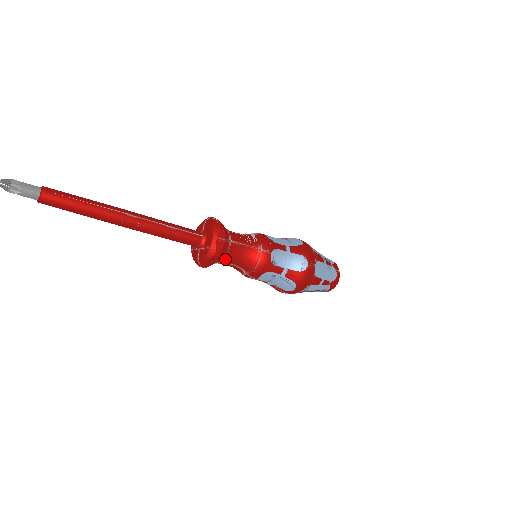
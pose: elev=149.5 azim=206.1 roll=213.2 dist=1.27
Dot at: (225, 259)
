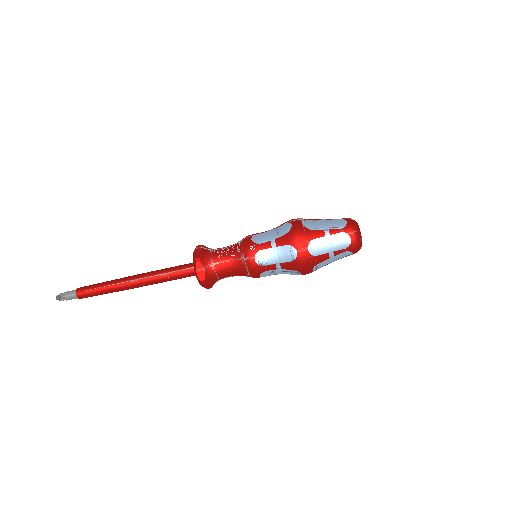
Dot at: (219, 278)
